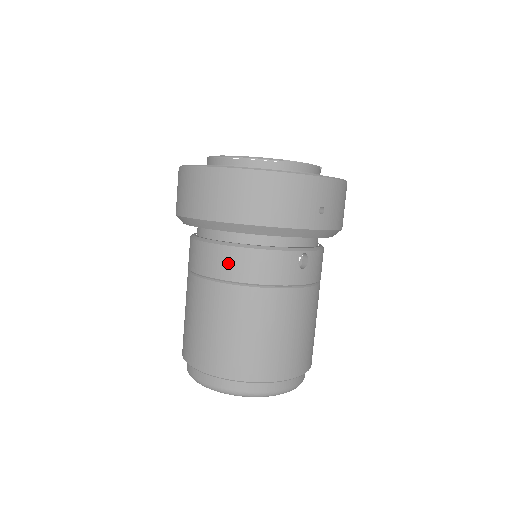
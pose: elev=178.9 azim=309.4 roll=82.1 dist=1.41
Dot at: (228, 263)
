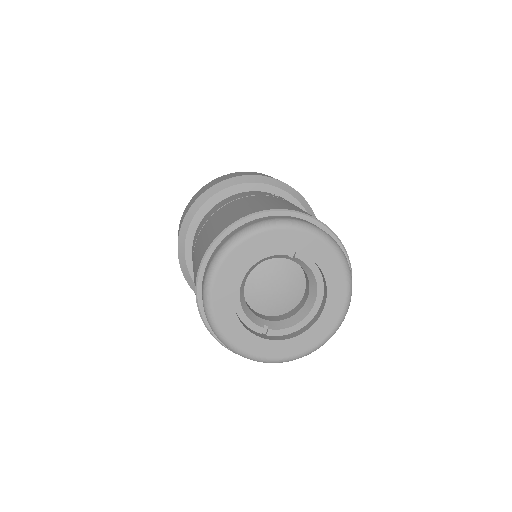
Dot at: occluded
